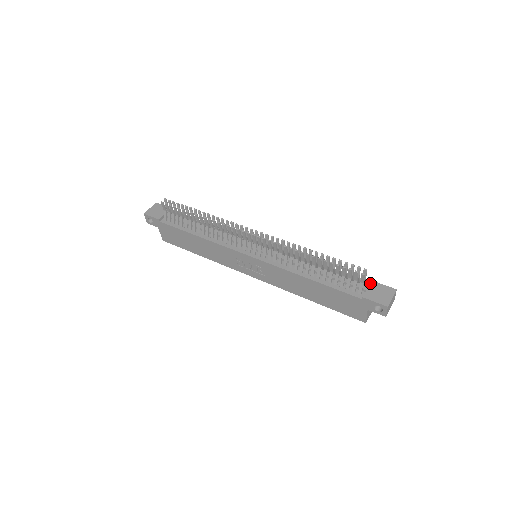
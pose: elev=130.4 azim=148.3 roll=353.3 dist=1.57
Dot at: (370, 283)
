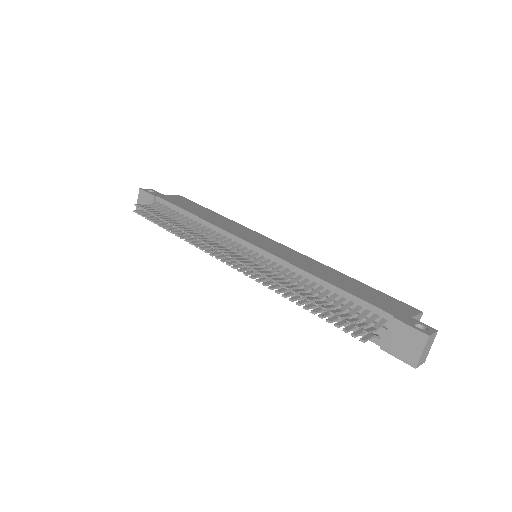
Dot at: (389, 323)
